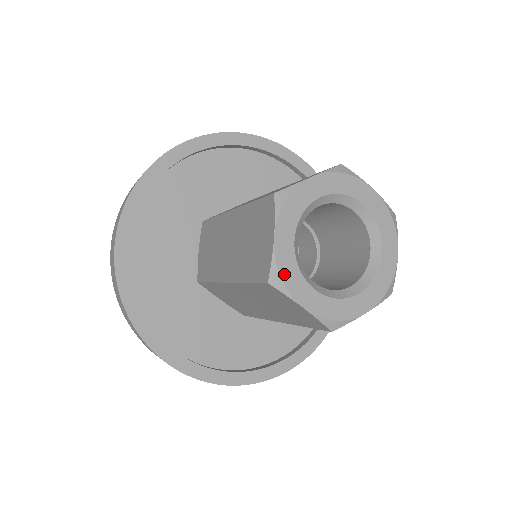
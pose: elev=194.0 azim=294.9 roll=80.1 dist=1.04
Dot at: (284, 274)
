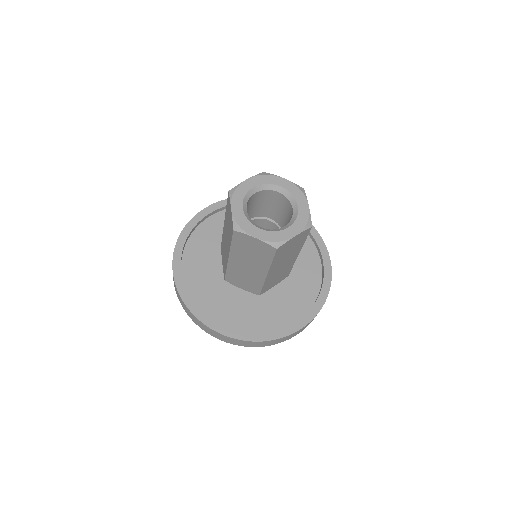
Dot at: (240, 224)
